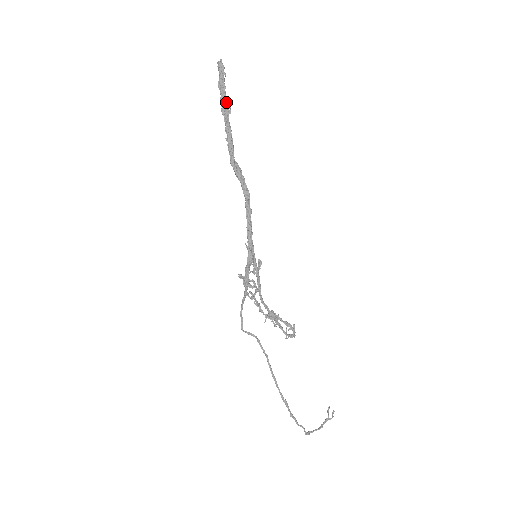
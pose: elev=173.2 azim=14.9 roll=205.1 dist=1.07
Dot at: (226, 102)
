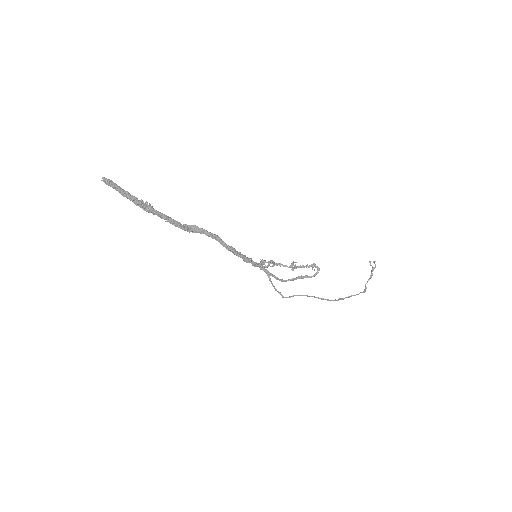
Dot at: (141, 203)
